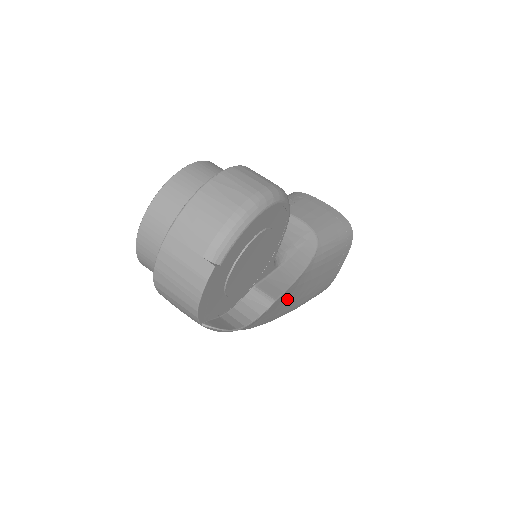
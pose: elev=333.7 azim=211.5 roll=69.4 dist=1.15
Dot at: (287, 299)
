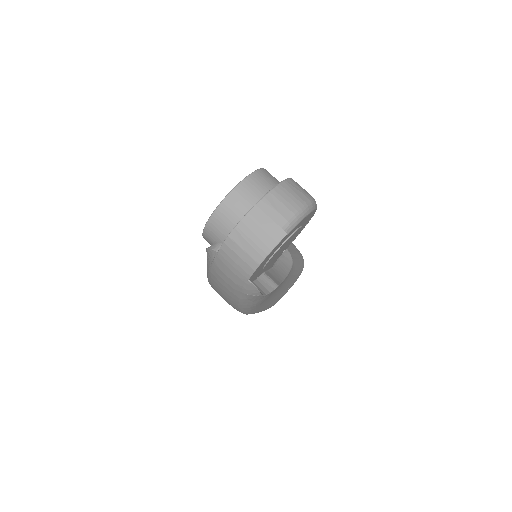
Dot at: occluded
